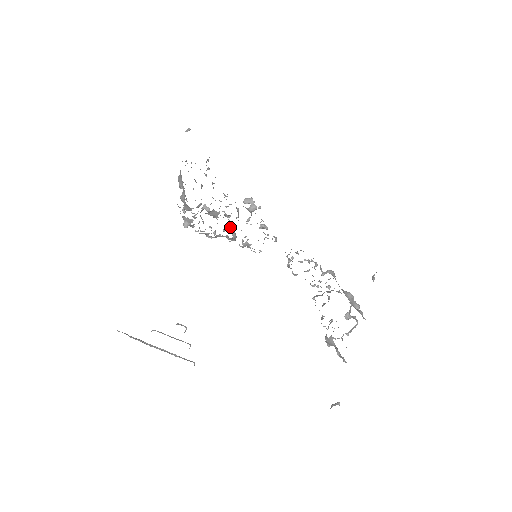
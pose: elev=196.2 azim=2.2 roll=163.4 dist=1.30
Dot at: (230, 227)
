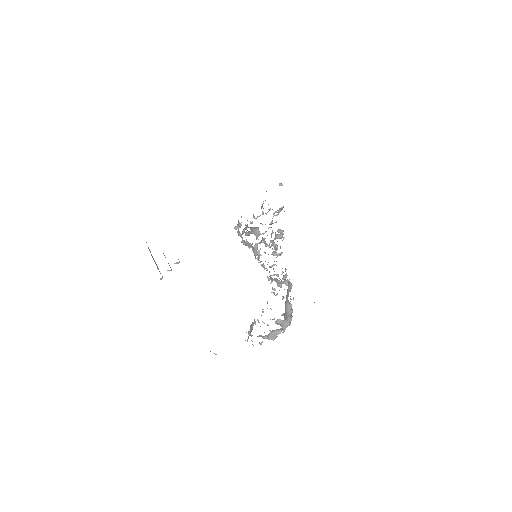
Dot at: occluded
